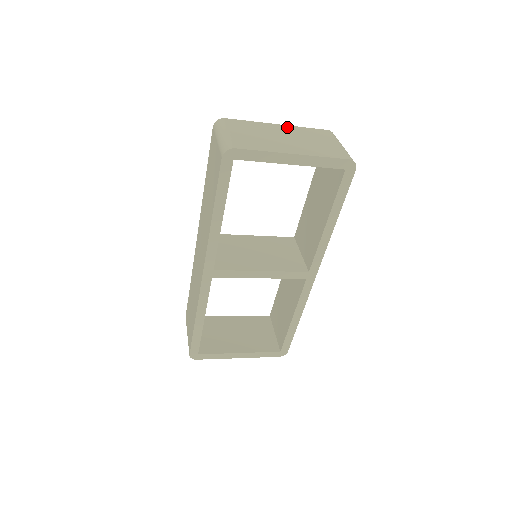
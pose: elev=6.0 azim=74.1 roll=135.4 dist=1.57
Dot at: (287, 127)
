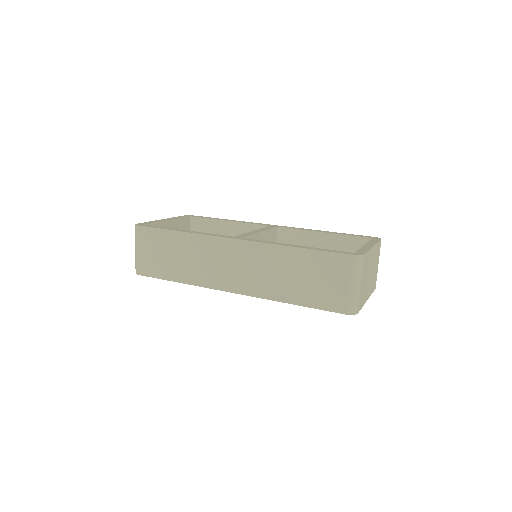
Dot at: occluded
